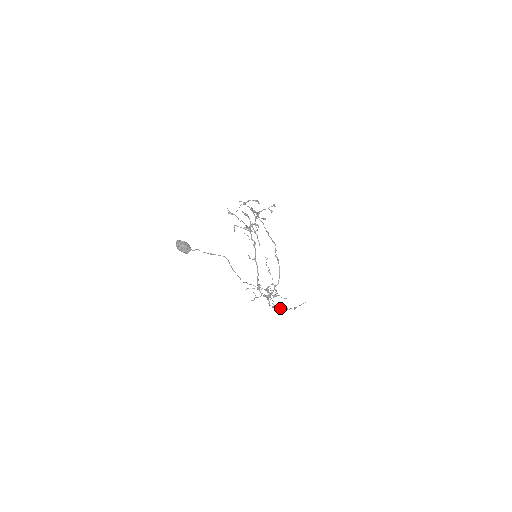
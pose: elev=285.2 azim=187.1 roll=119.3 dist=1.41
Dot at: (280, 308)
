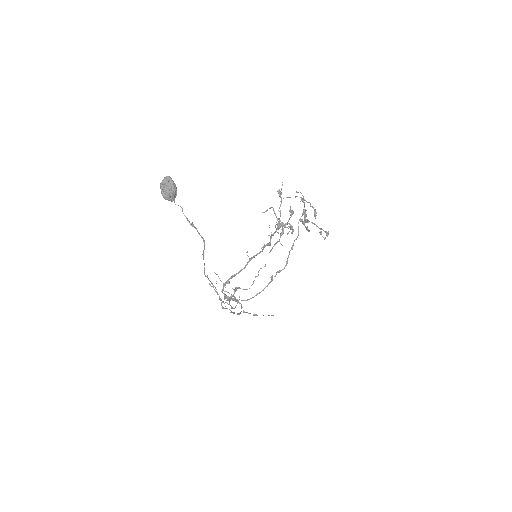
Dot at: (231, 312)
